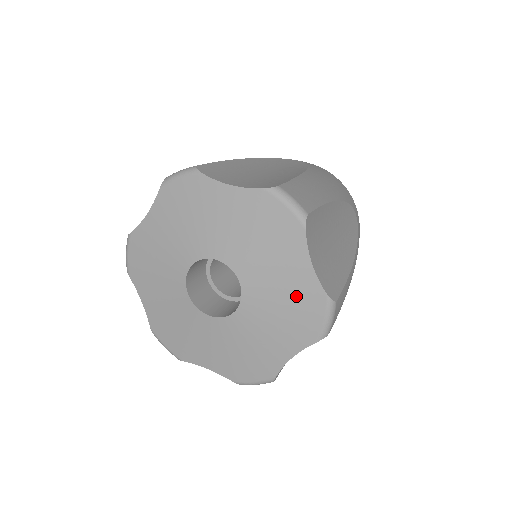
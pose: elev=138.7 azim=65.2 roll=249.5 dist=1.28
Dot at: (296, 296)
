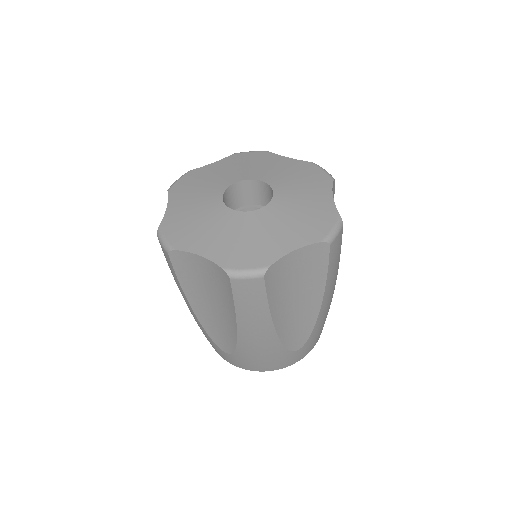
Dot at: (315, 209)
